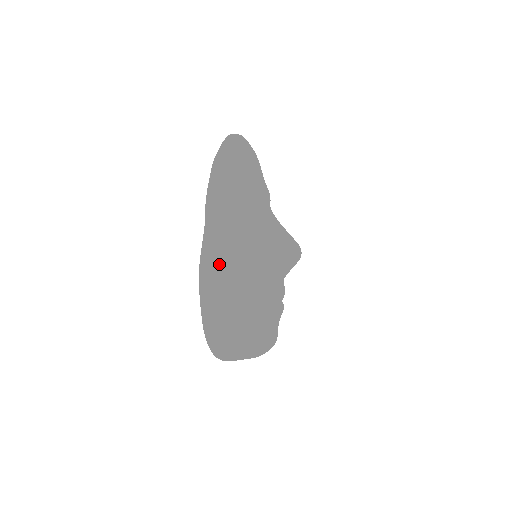
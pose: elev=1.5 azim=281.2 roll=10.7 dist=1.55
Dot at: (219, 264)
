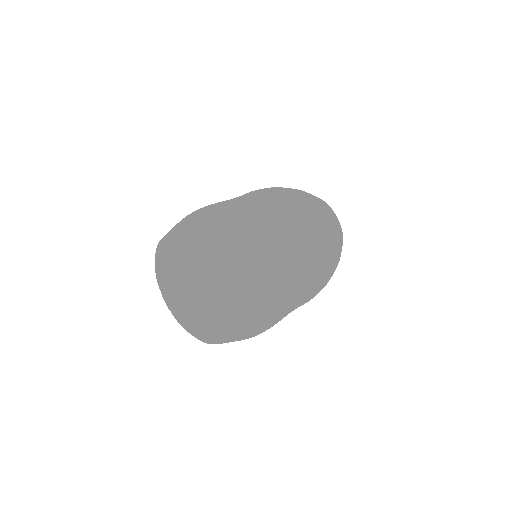
Dot at: (205, 212)
